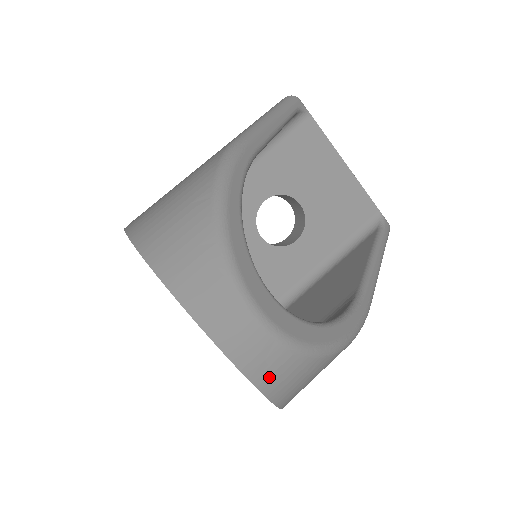
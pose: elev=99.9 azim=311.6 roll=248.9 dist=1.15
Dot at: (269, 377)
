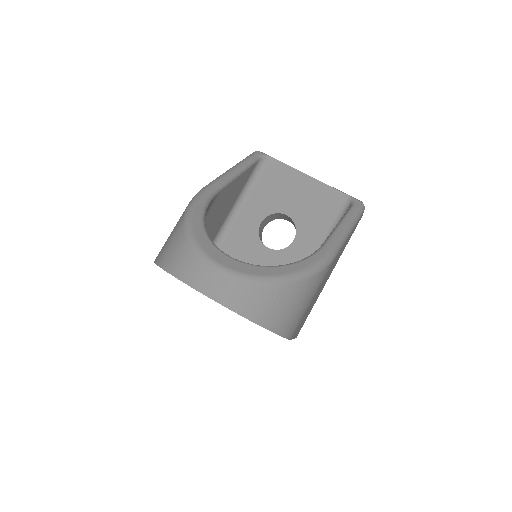
Dot at: (239, 303)
